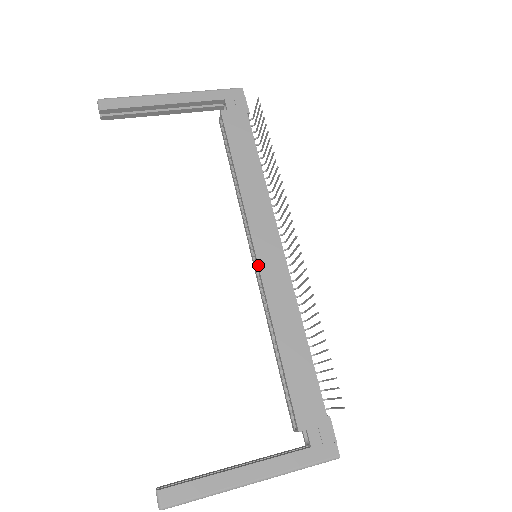
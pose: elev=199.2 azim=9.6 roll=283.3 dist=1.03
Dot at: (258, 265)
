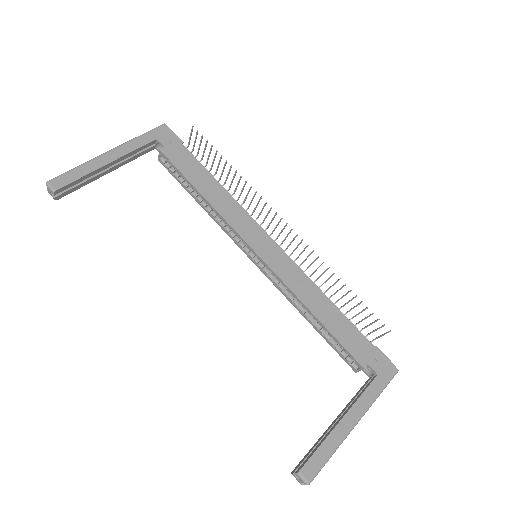
Dot at: (264, 262)
